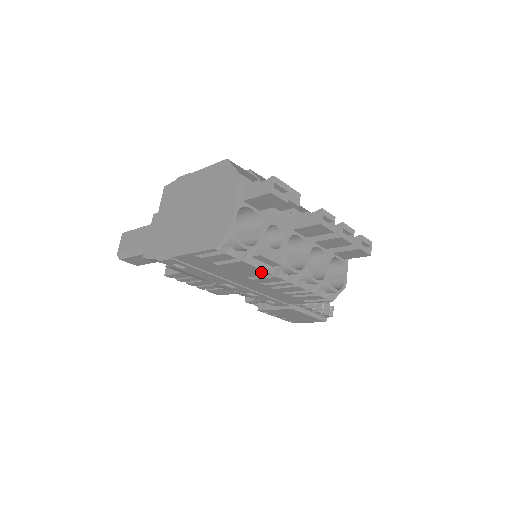
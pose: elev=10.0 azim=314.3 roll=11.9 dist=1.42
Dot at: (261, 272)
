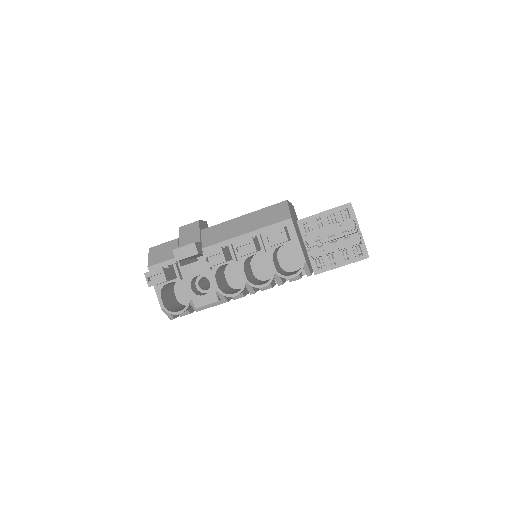
Dot at: (222, 303)
